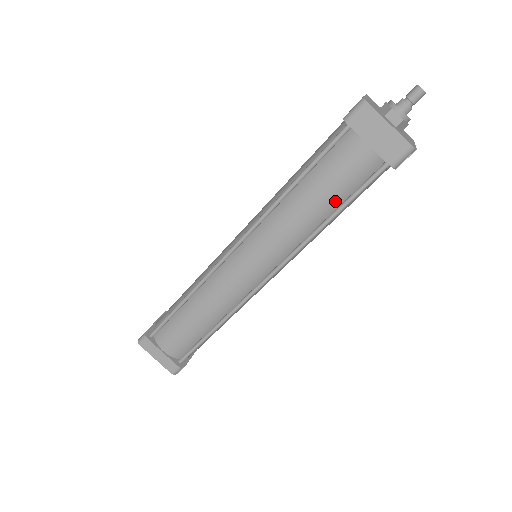
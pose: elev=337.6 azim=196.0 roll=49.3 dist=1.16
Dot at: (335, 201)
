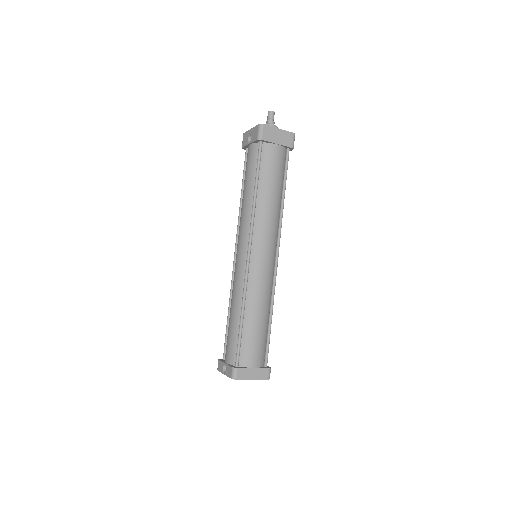
Dot at: (280, 184)
